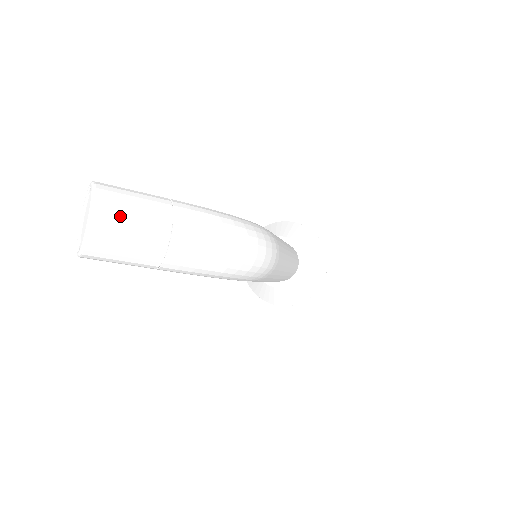
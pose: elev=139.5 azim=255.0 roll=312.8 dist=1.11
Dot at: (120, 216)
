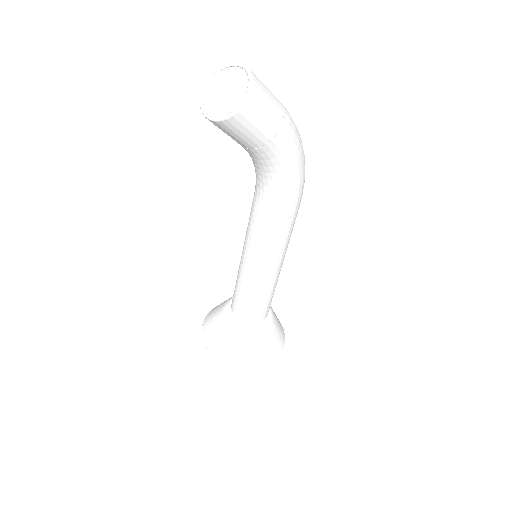
Dot at: occluded
